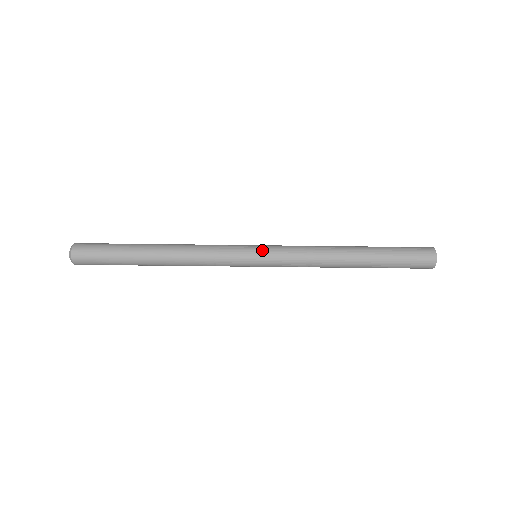
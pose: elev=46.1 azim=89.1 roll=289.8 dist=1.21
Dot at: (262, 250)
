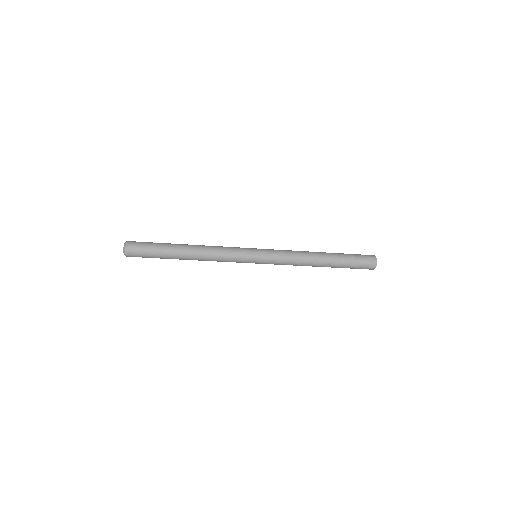
Dot at: (261, 252)
